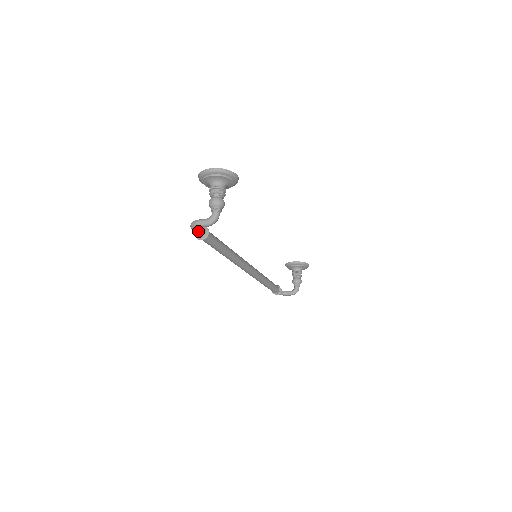
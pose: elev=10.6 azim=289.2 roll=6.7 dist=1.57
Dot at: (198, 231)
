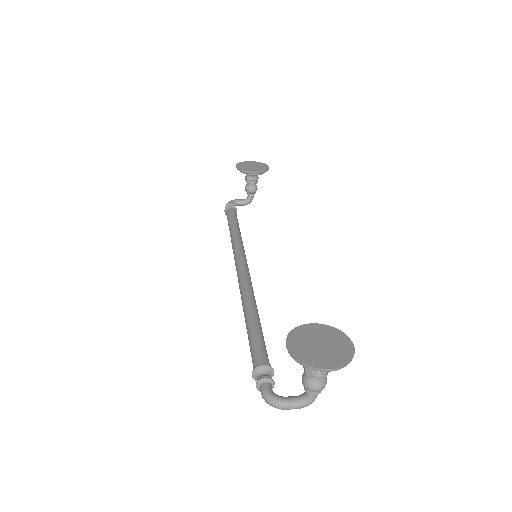
Dot at: occluded
